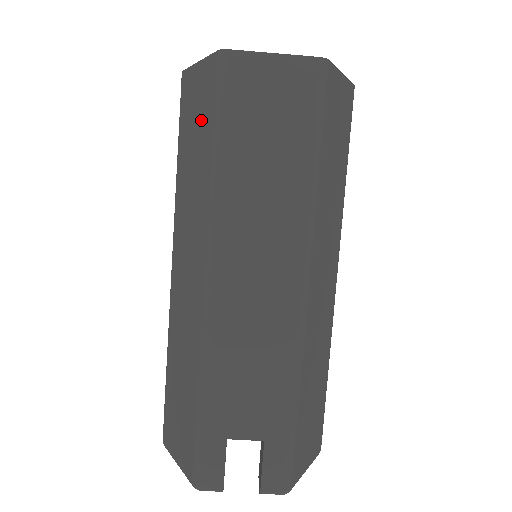
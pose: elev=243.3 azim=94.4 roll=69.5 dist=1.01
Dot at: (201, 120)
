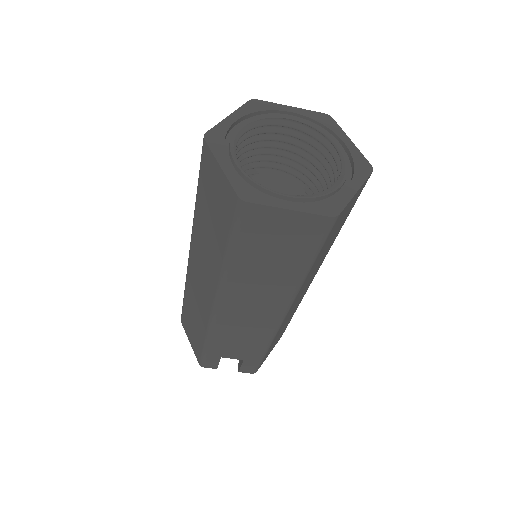
Dot at: (219, 215)
